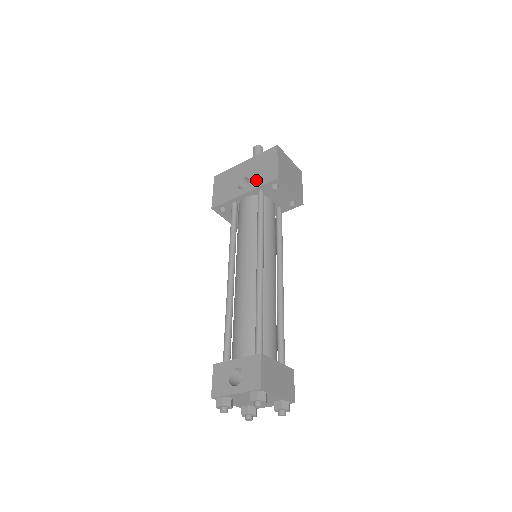
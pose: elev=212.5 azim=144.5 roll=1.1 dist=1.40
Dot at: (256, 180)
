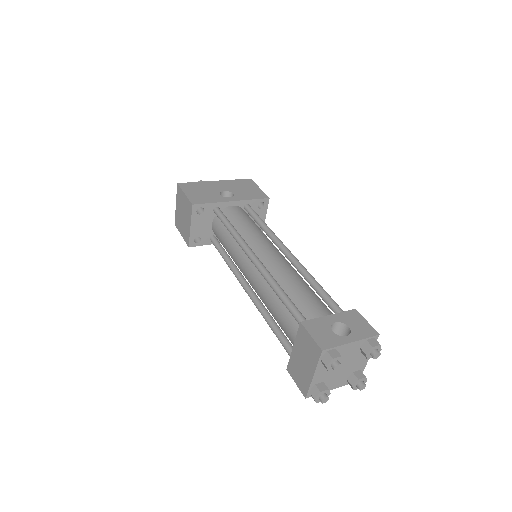
Dot at: (243, 195)
